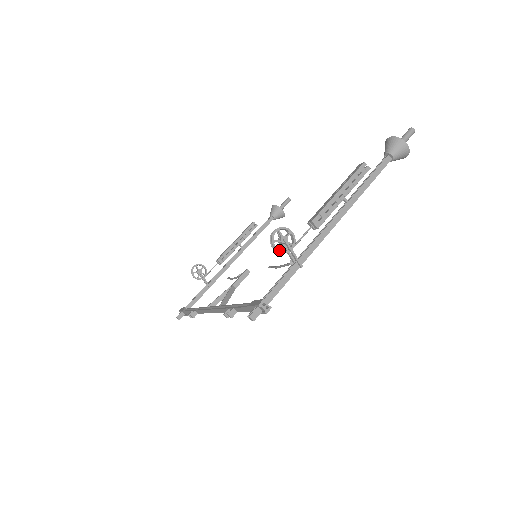
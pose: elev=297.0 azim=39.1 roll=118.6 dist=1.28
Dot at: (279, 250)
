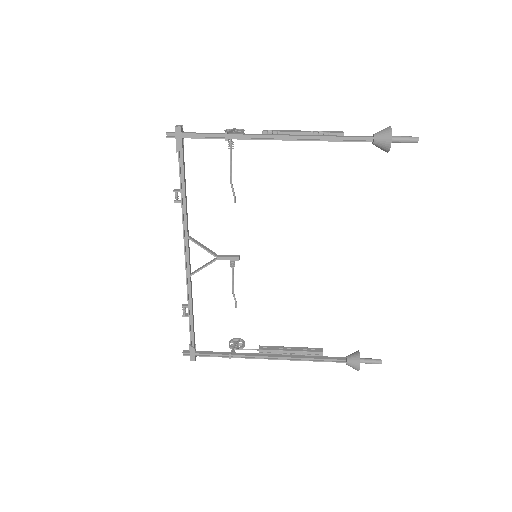
Dot at: (226, 131)
